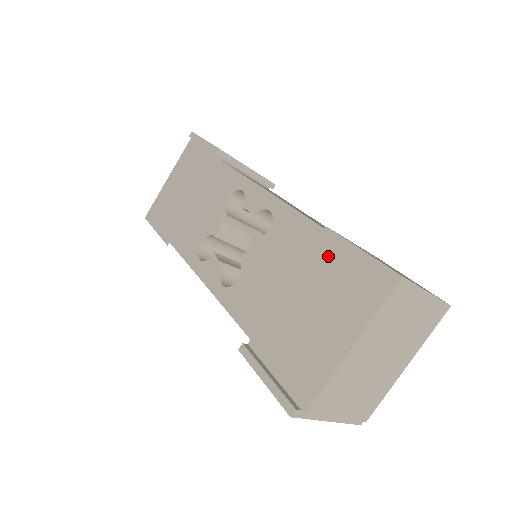
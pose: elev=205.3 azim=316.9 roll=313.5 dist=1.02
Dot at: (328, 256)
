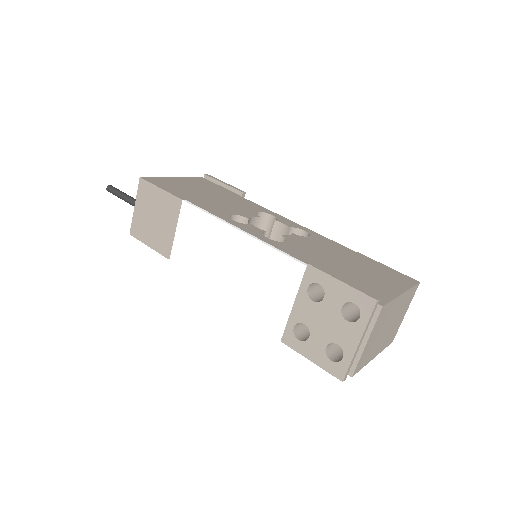
Dot at: (365, 261)
